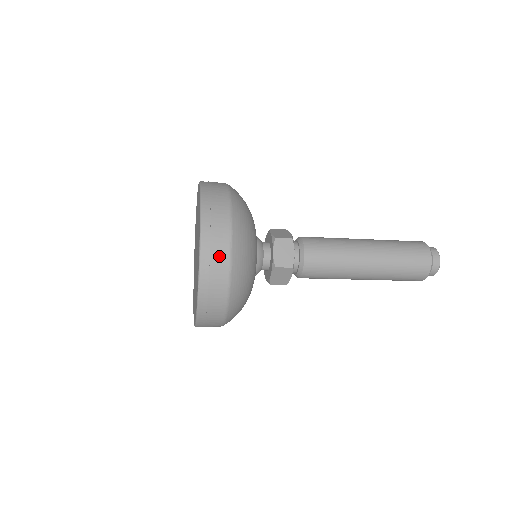
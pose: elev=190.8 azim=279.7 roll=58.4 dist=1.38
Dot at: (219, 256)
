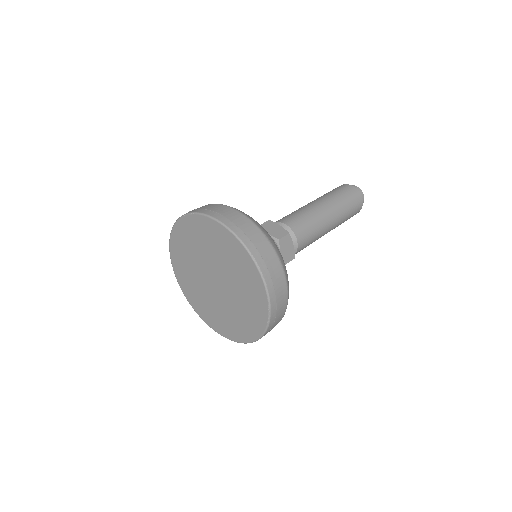
Dot at: occluded
